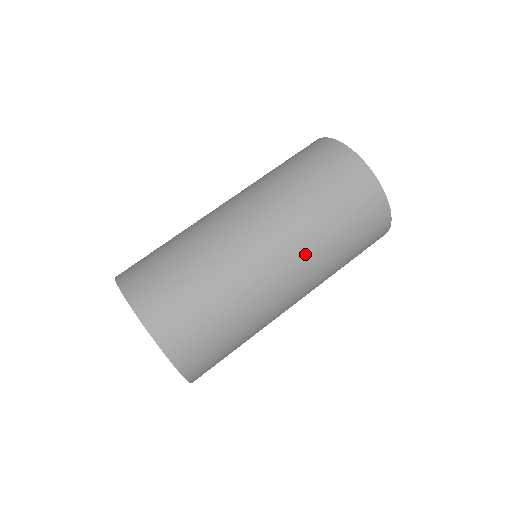
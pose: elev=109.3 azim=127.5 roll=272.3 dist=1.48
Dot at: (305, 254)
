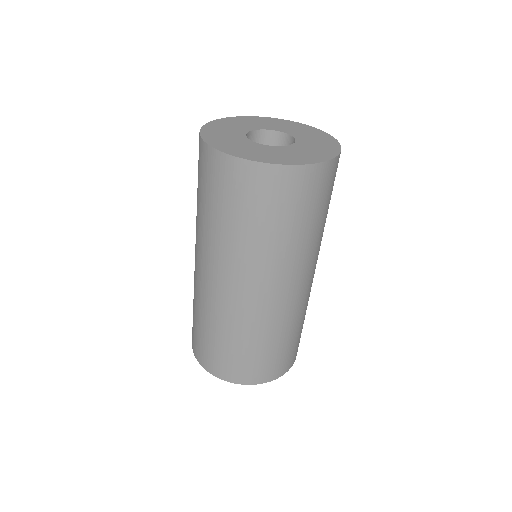
Dot at: (294, 267)
